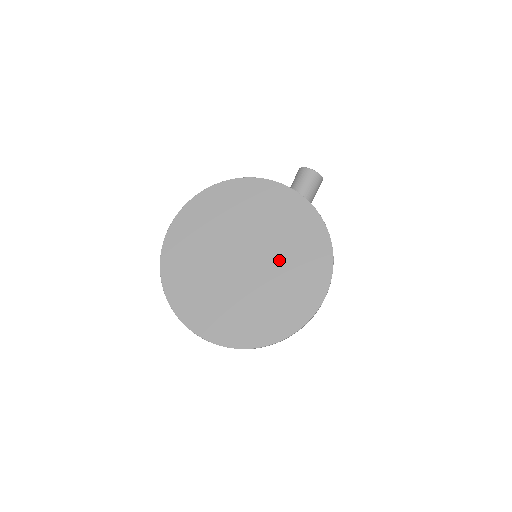
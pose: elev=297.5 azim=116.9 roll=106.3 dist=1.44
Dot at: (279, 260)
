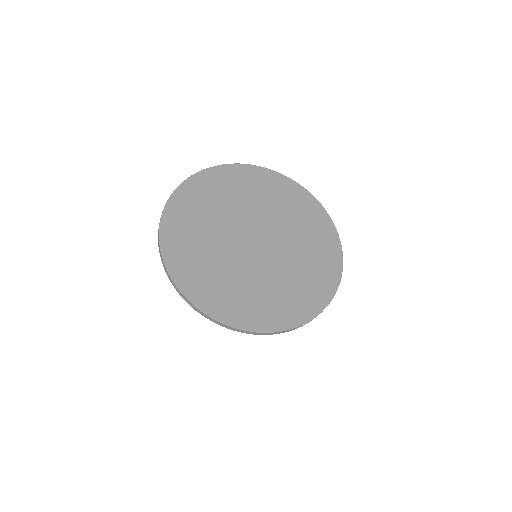
Dot at: (285, 265)
